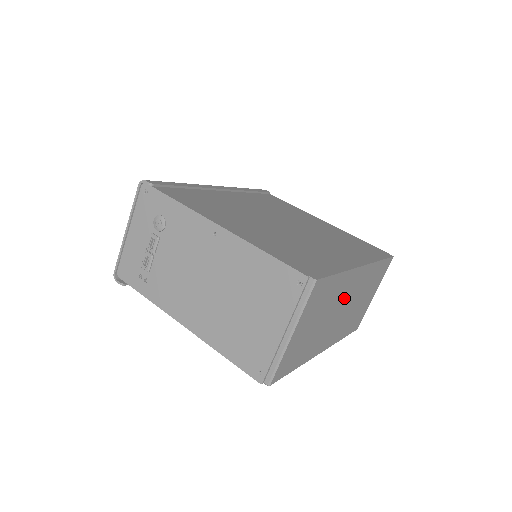
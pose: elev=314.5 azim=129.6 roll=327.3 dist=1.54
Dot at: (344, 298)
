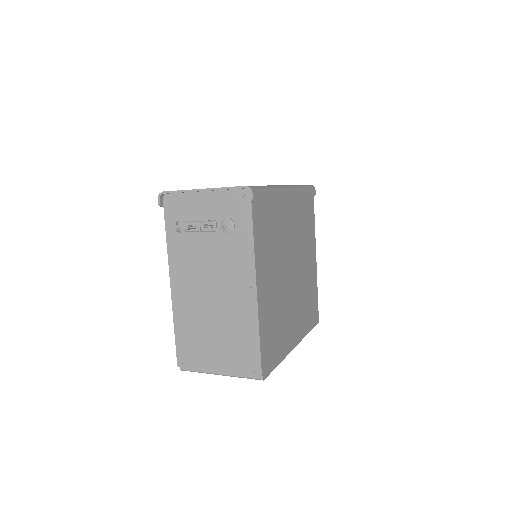
Dot at: occluded
